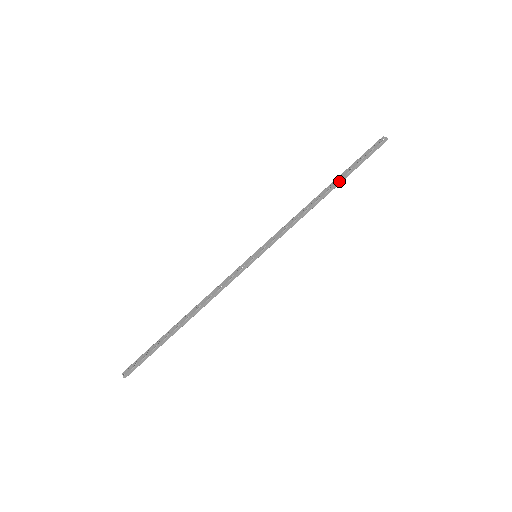
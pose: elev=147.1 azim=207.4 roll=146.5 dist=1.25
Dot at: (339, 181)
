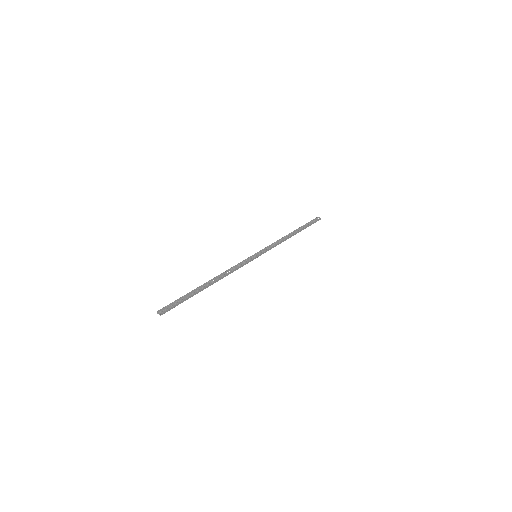
Dot at: (300, 230)
